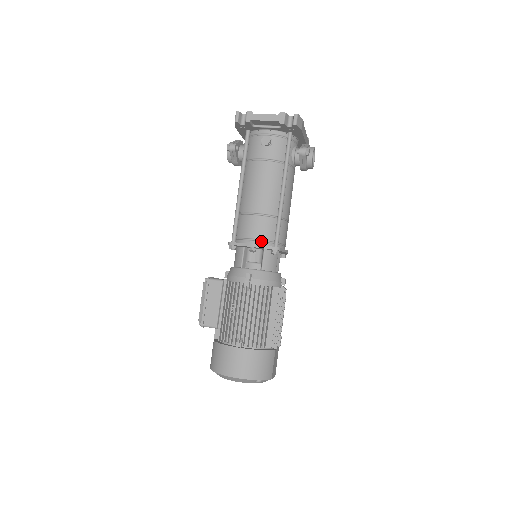
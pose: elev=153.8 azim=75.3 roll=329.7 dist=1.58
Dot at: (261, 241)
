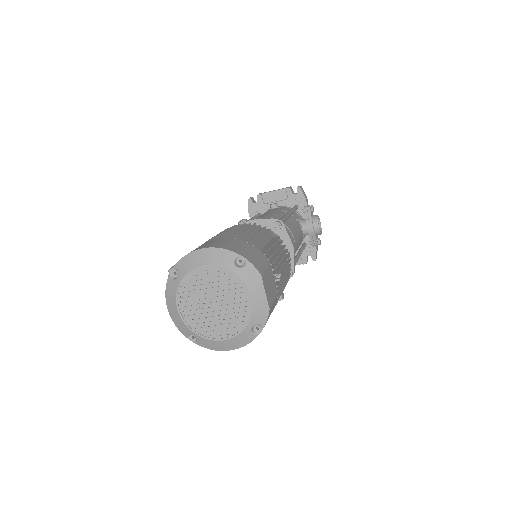
Dot at: occluded
